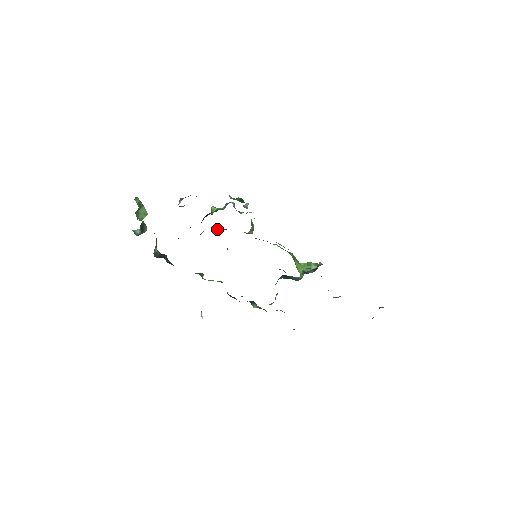
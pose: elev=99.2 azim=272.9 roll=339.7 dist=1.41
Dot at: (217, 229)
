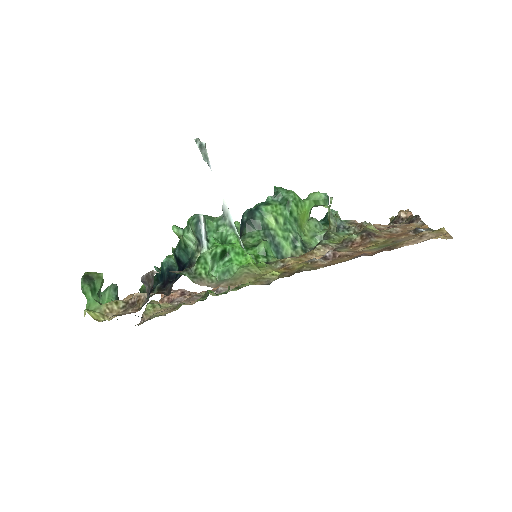
Dot at: occluded
